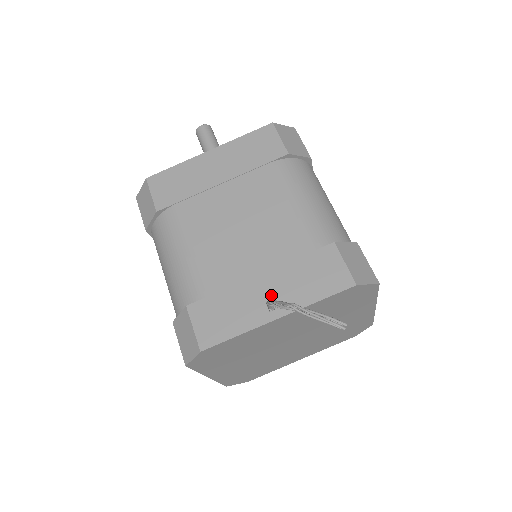
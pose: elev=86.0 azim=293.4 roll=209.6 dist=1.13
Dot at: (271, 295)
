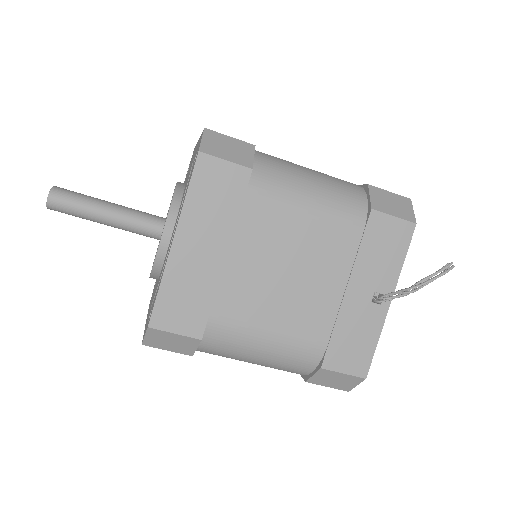
Dot at: (370, 294)
